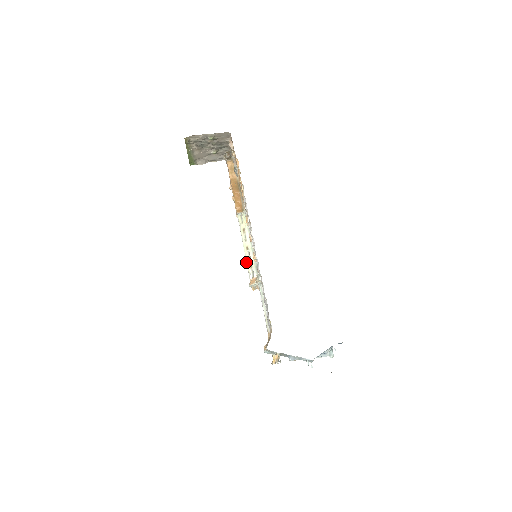
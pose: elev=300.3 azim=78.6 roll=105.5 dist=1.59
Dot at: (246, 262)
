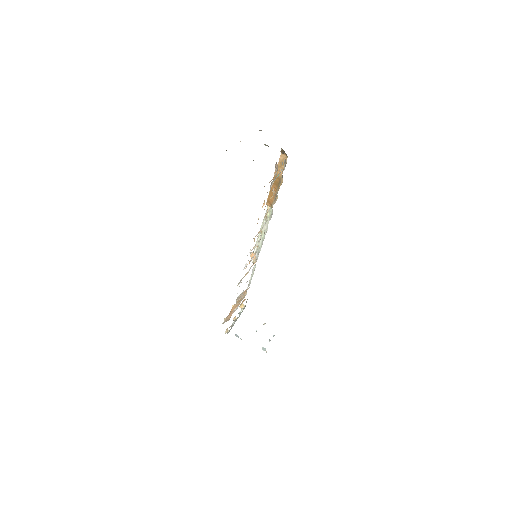
Dot at: (257, 238)
